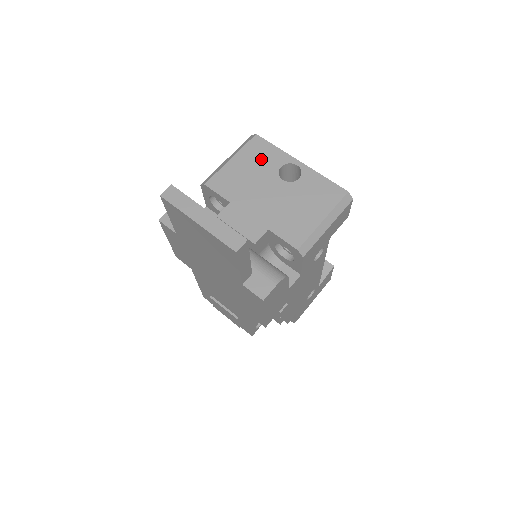
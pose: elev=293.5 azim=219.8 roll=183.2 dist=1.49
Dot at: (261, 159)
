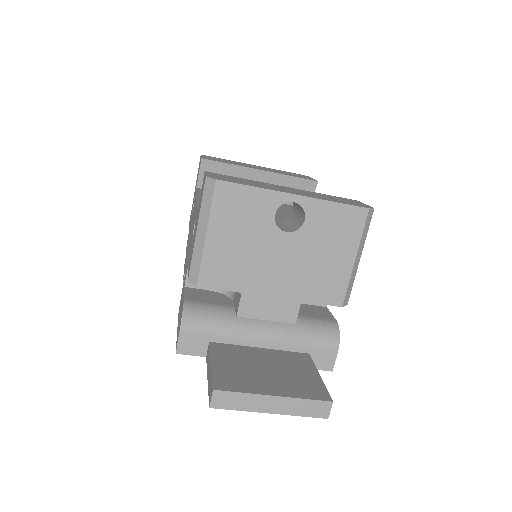
Dot at: (244, 216)
